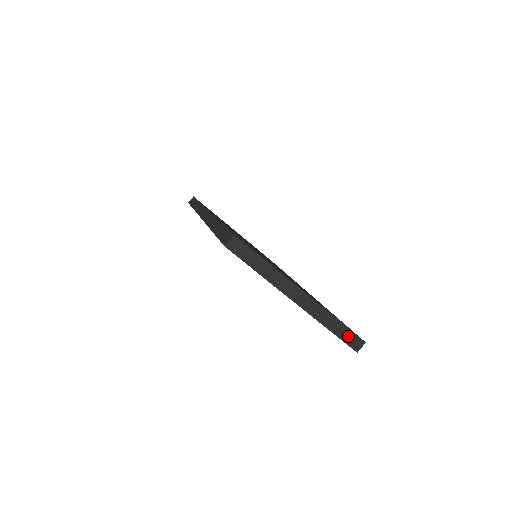
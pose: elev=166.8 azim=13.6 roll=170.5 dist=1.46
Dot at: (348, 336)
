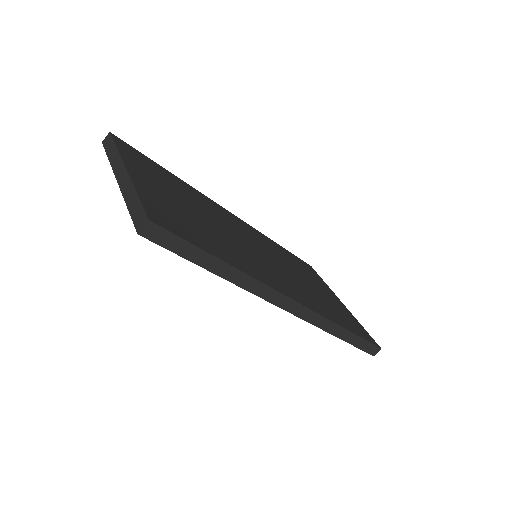
Dot at: (138, 212)
